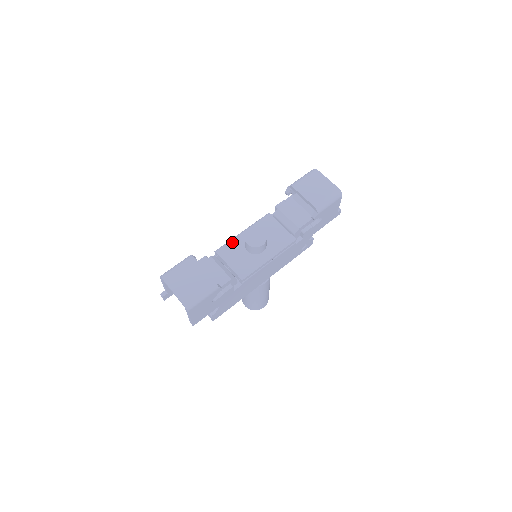
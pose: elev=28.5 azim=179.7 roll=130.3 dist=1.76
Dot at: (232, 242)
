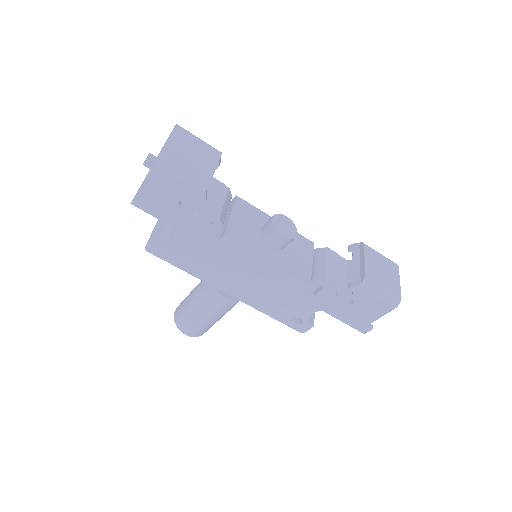
Dot at: (259, 210)
